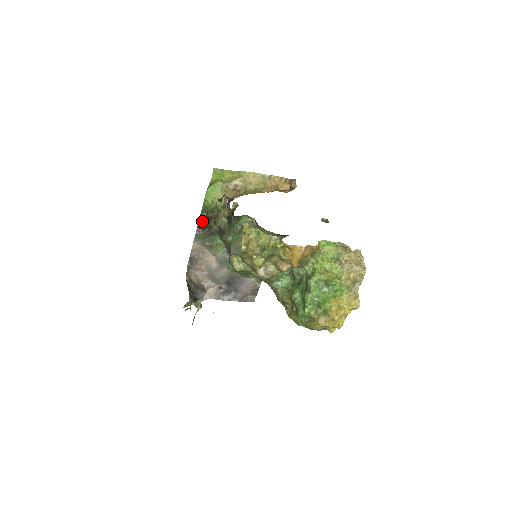
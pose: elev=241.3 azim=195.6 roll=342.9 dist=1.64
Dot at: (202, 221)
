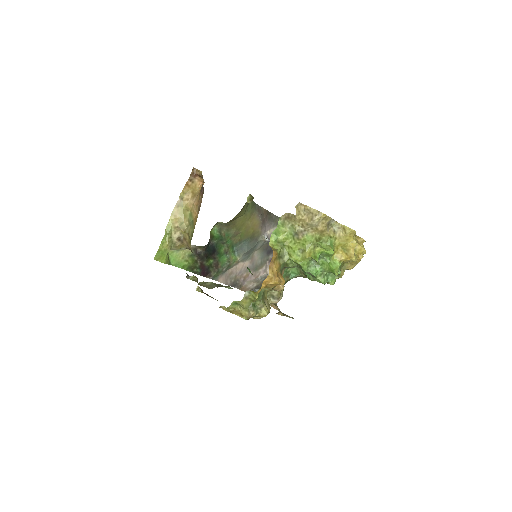
Dot at: (201, 273)
